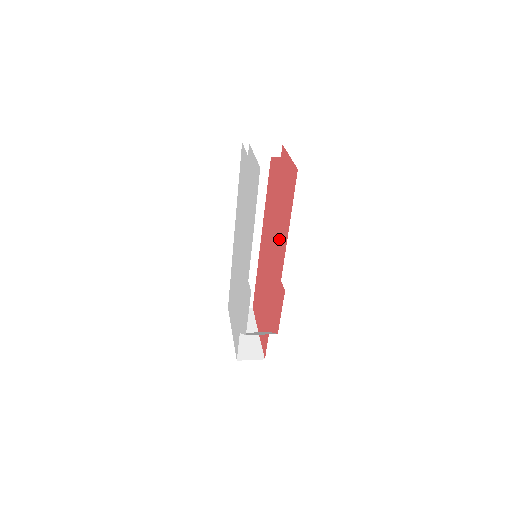
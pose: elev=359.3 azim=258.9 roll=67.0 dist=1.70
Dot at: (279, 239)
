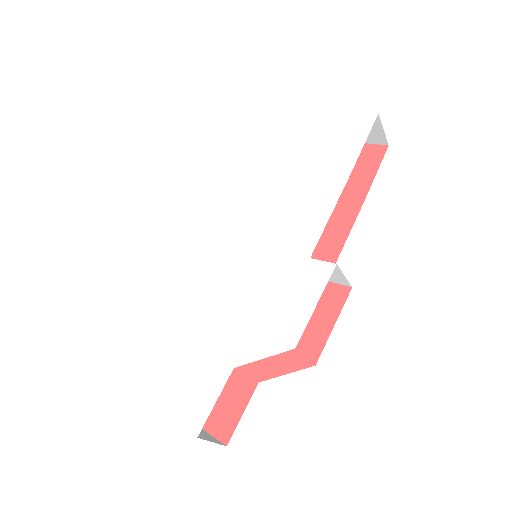
Dot at: occluded
